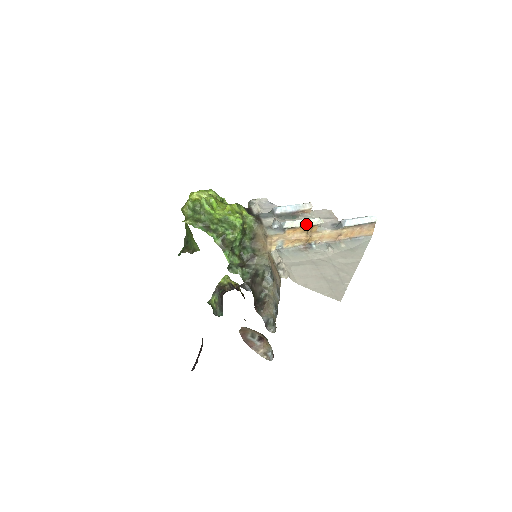
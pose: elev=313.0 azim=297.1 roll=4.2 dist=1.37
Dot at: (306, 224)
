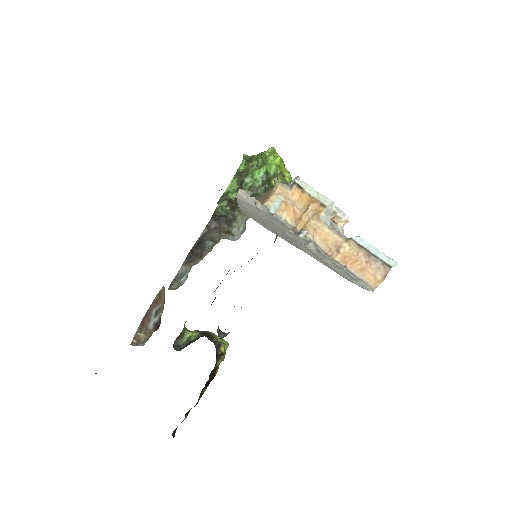
Dot at: (316, 196)
